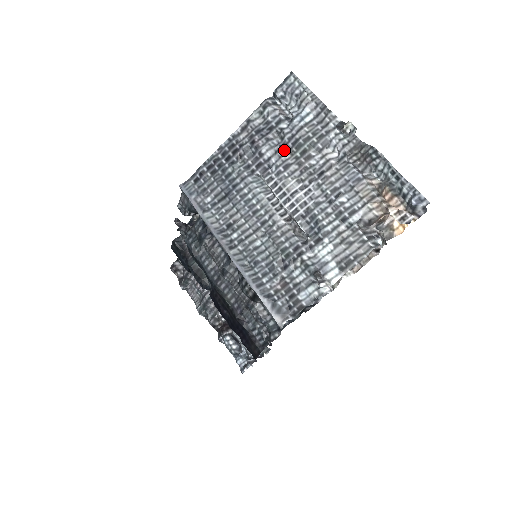
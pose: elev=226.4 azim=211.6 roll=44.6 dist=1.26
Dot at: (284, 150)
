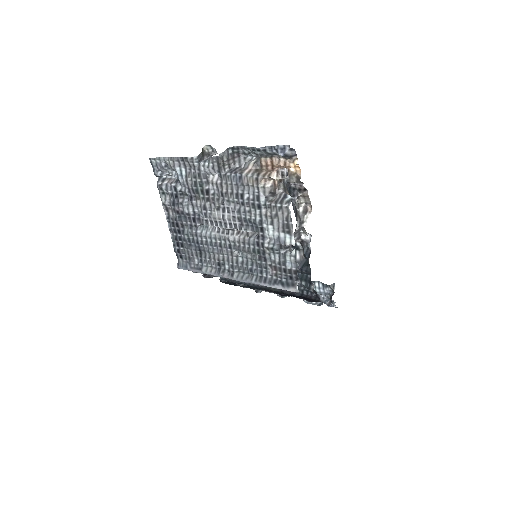
Dot at: (194, 200)
